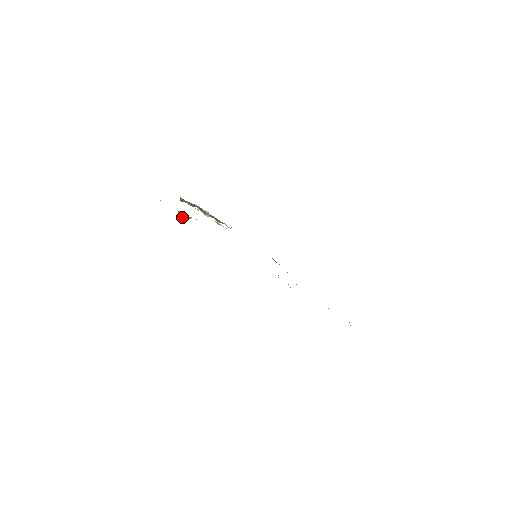
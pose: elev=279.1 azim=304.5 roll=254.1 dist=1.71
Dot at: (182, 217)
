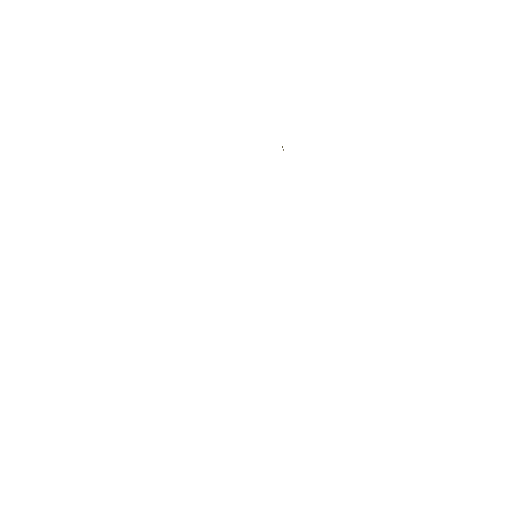
Dot at: occluded
